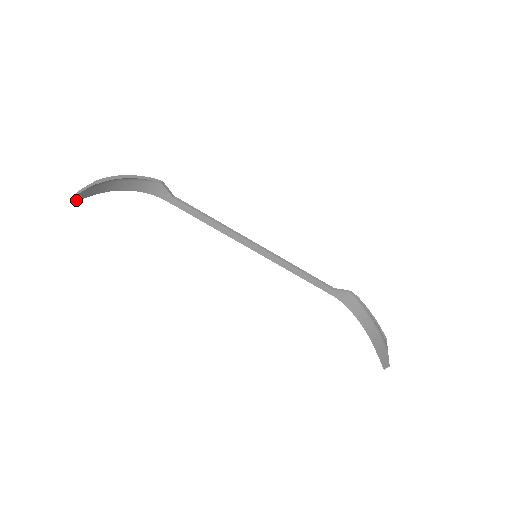
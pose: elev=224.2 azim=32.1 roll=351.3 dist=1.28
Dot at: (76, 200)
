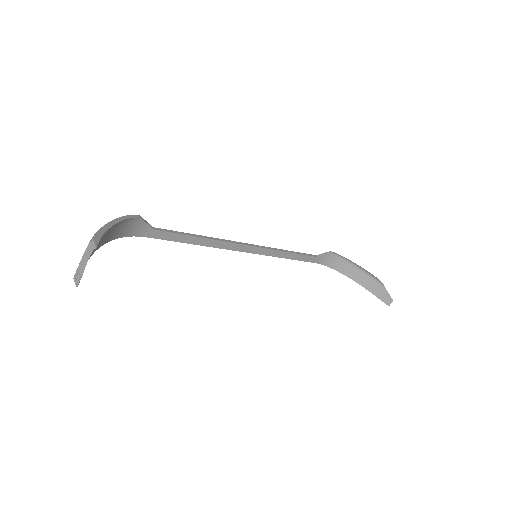
Dot at: (79, 281)
